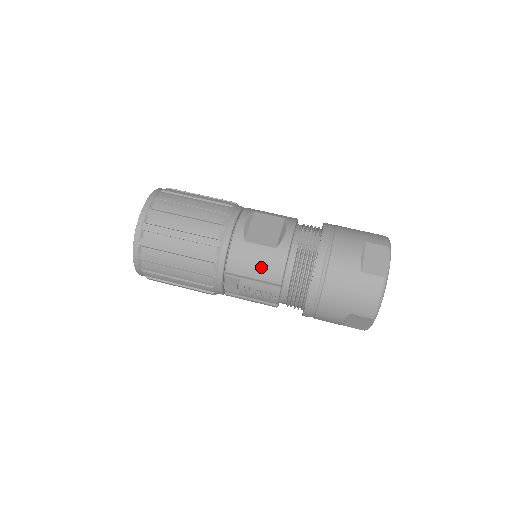
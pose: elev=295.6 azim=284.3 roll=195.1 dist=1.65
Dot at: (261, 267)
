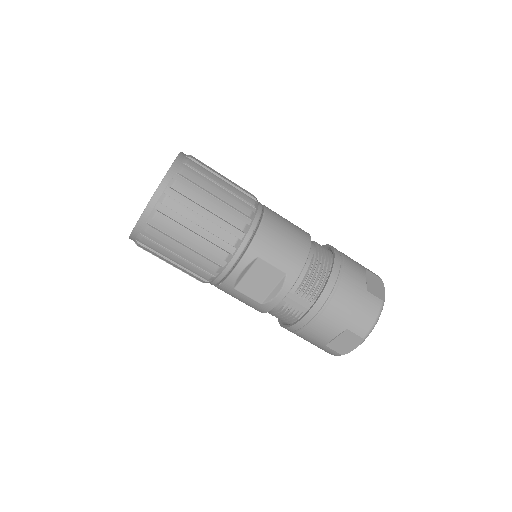
Dot at: occluded
